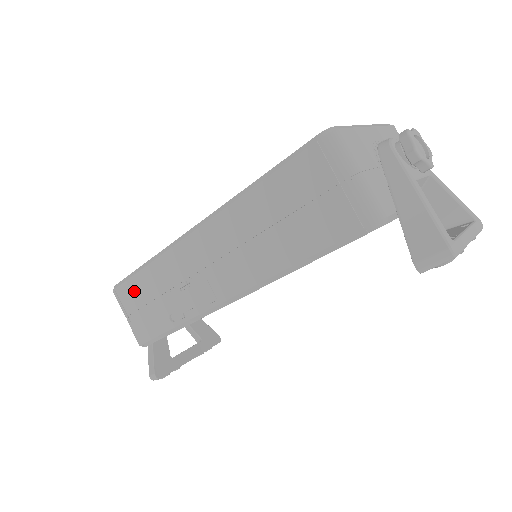
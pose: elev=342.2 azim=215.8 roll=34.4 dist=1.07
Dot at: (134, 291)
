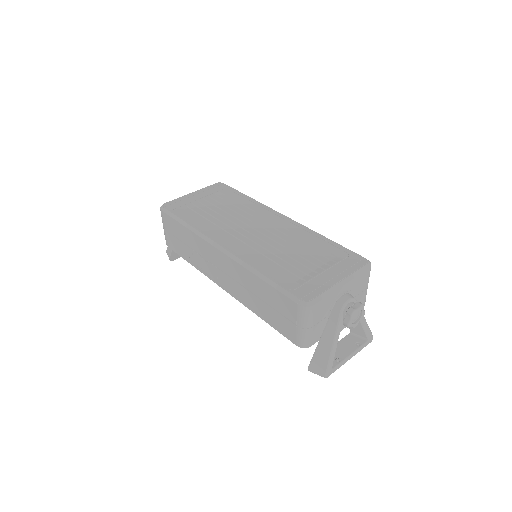
Dot at: (174, 226)
